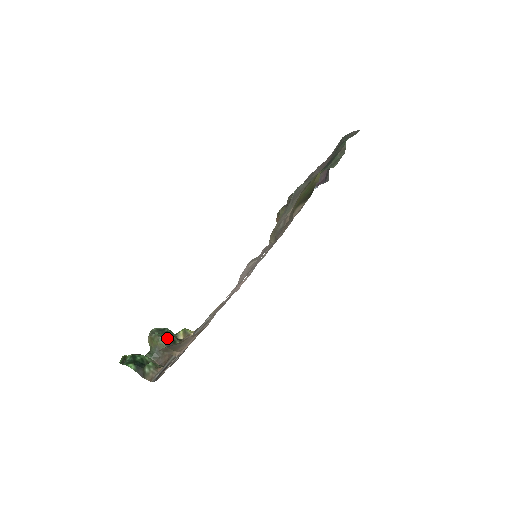
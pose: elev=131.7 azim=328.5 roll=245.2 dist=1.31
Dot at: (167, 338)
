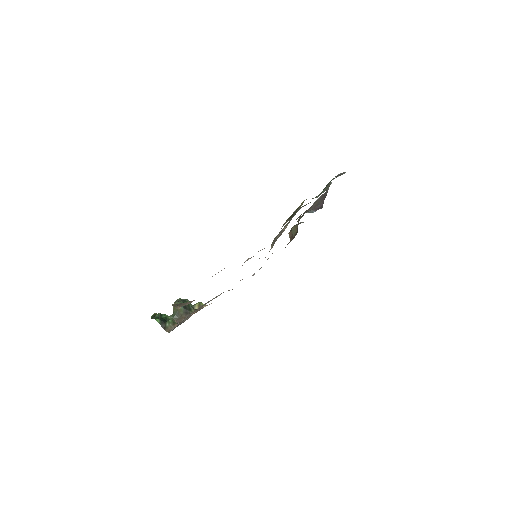
Dot at: (185, 306)
